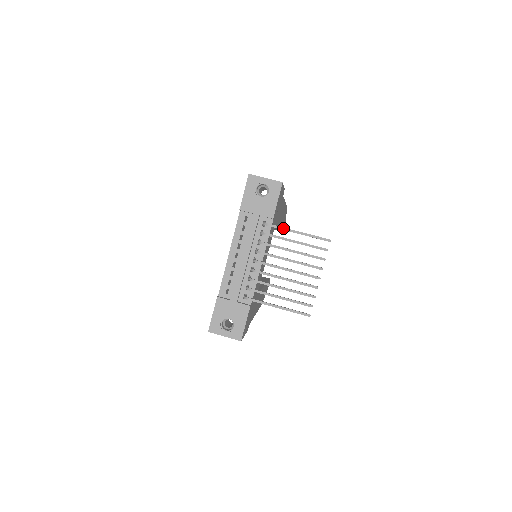
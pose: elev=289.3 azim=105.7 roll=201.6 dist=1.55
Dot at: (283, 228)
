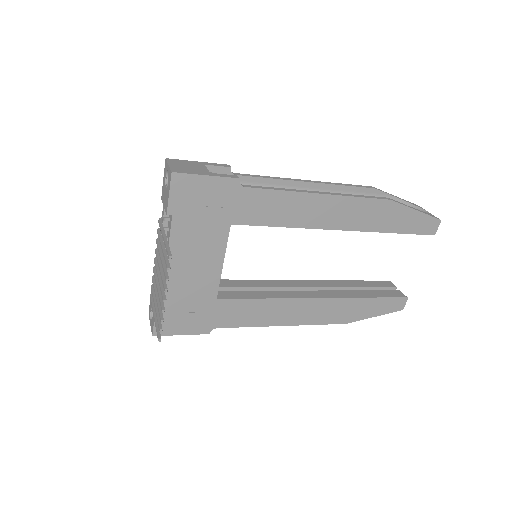
Dot at: (161, 228)
